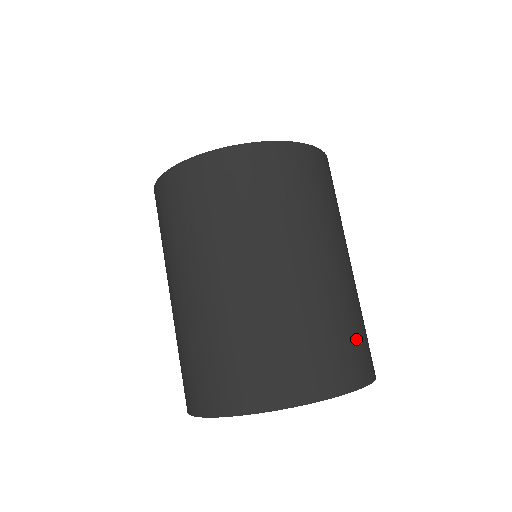
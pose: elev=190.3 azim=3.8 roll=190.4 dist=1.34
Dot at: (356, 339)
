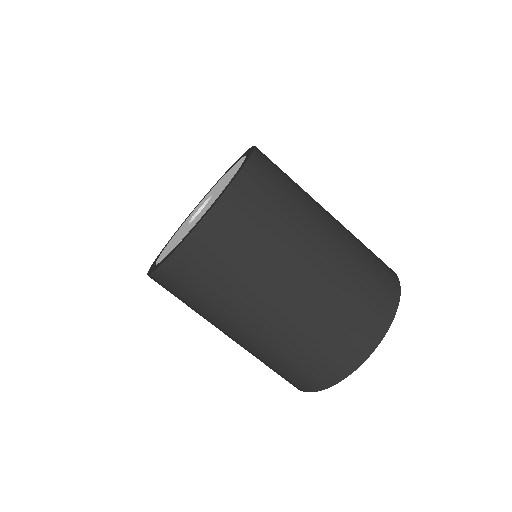
Dot at: (351, 322)
